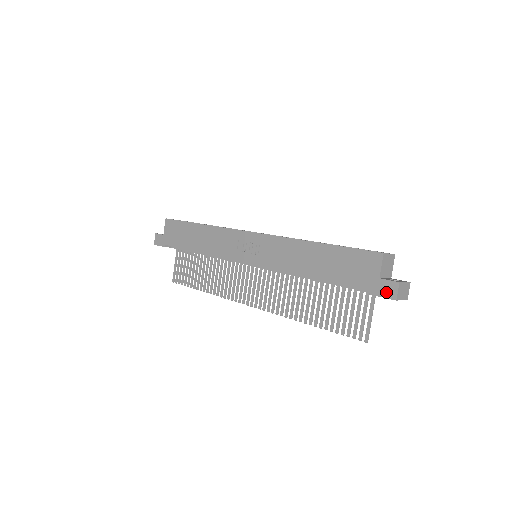
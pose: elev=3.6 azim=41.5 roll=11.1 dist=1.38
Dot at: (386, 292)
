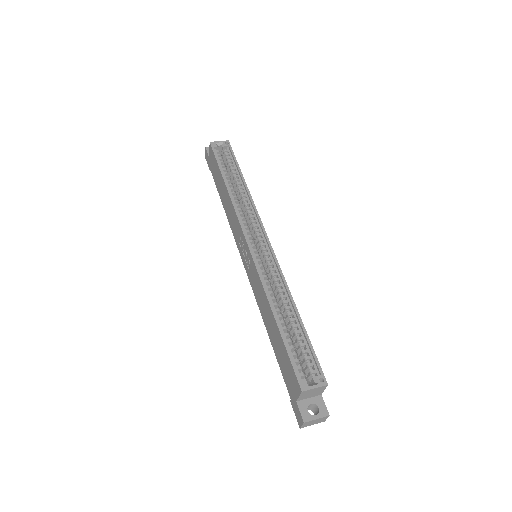
Dot at: (297, 415)
